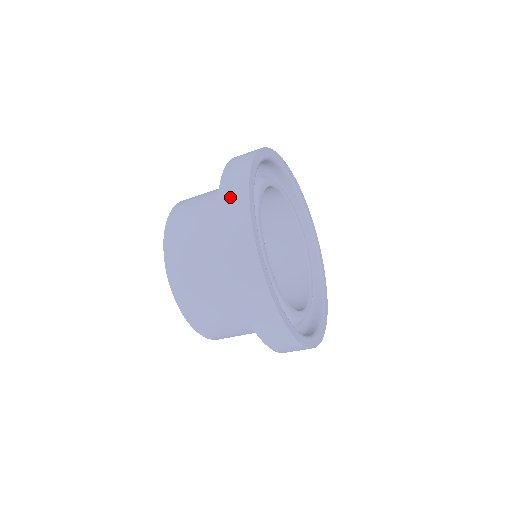
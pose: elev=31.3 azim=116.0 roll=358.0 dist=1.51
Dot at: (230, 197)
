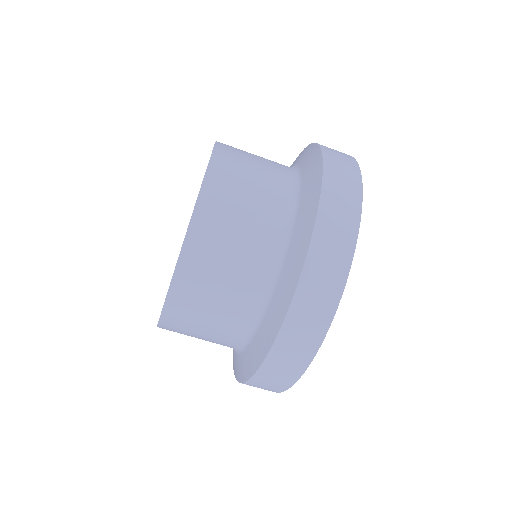
Dot at: (324, 262)
